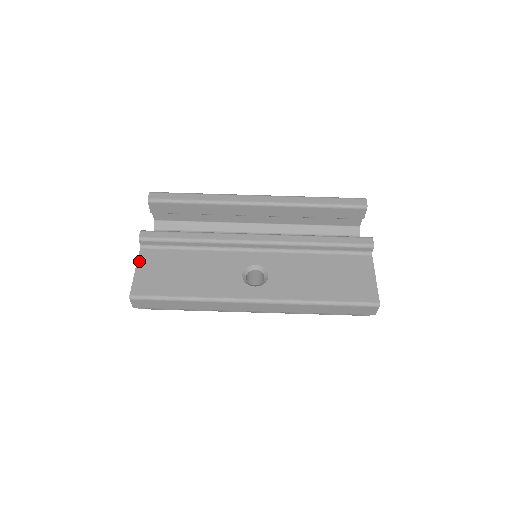
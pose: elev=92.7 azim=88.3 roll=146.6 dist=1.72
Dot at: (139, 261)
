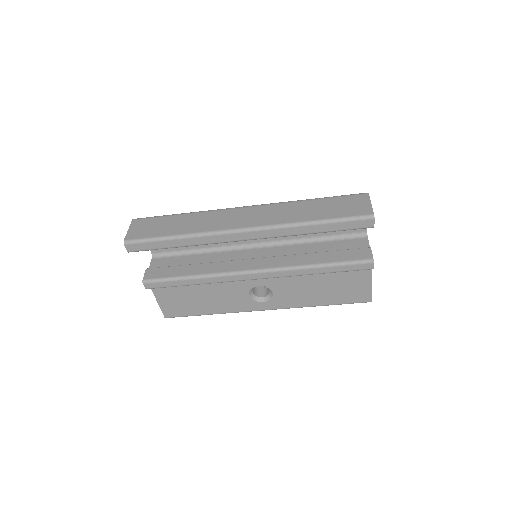
Dot at: (155, 295)
